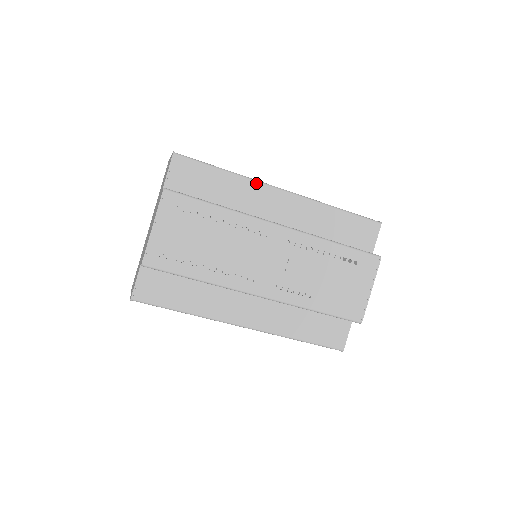
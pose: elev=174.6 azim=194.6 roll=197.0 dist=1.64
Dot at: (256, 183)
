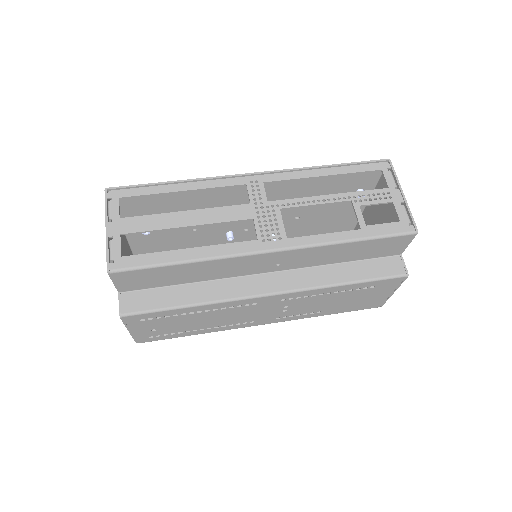
Dot at: (228, 259)
